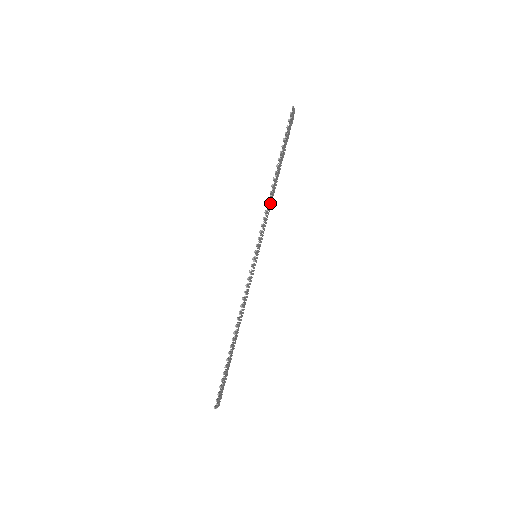
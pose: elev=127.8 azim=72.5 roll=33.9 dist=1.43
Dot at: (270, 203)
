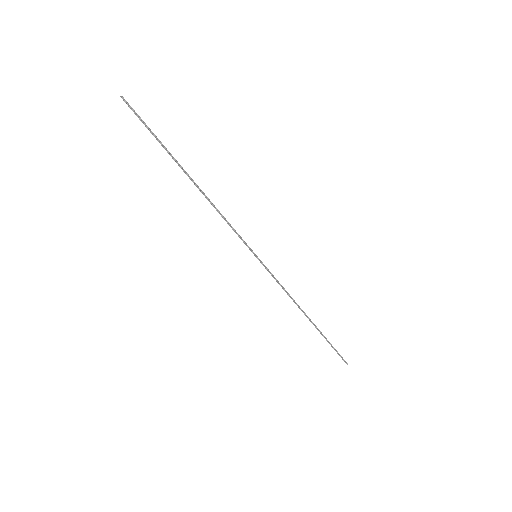
Dot at: occluded
